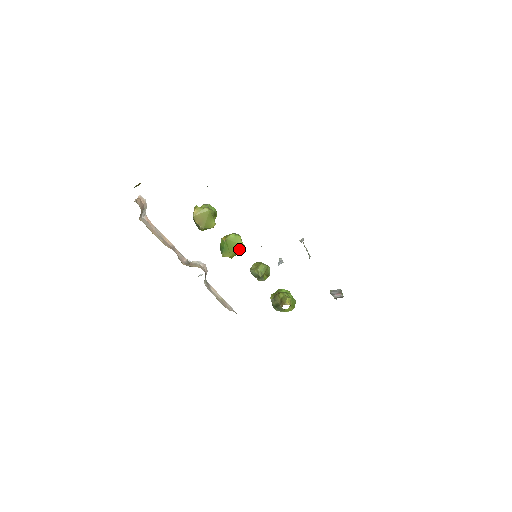
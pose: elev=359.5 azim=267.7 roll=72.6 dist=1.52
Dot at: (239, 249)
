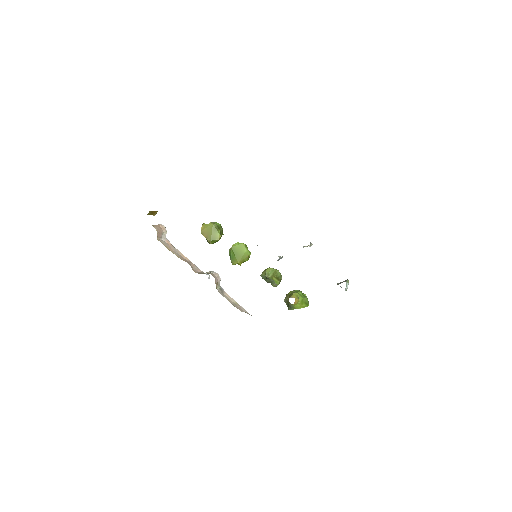
Dot at: (245, 255)
